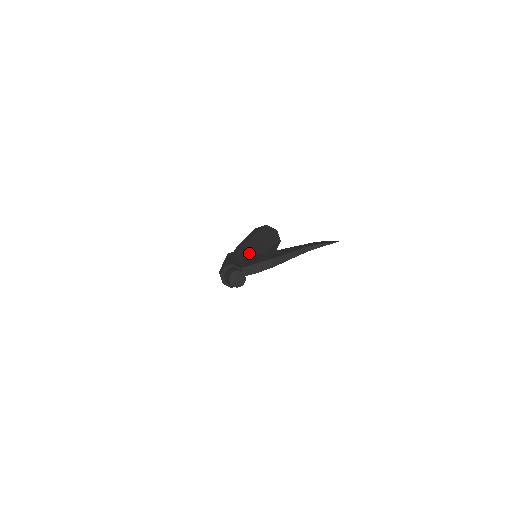
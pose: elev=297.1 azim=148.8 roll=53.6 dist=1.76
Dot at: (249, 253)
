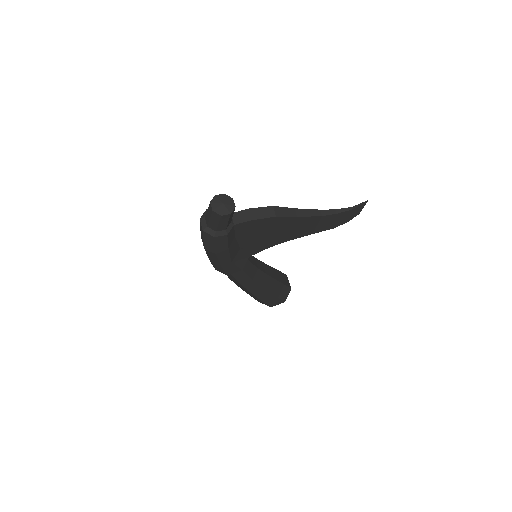
Dot at: occluded
